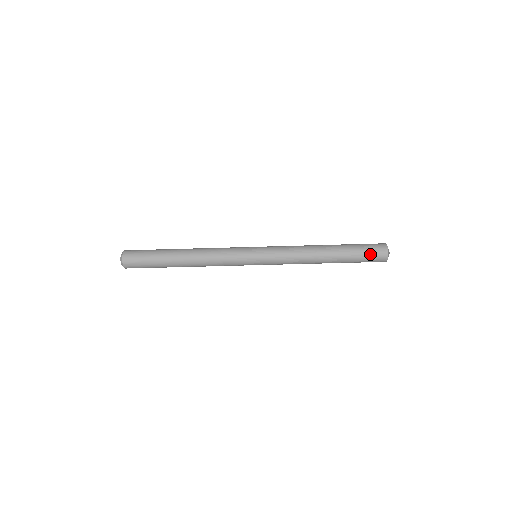
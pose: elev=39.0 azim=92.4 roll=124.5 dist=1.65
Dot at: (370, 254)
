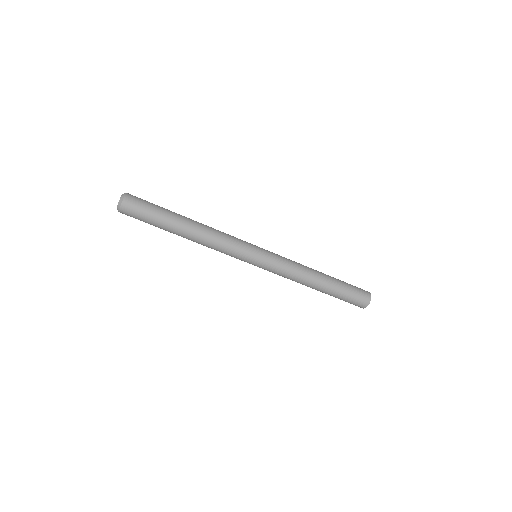
Dot at: (355, 298)
